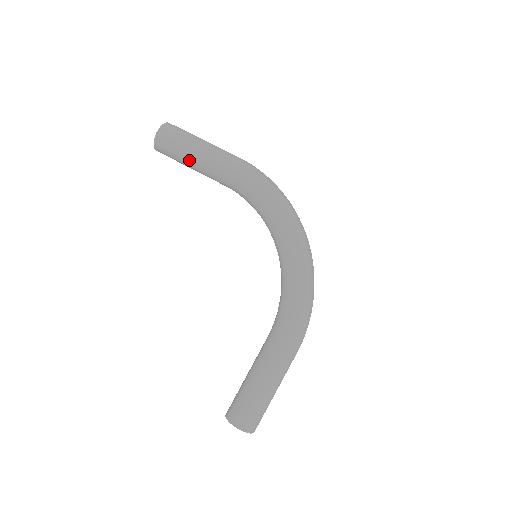
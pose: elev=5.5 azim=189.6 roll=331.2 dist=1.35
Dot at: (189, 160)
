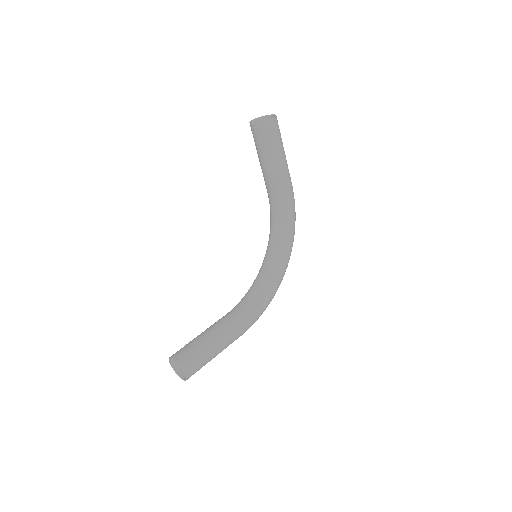
Dot at: (272, 159)
